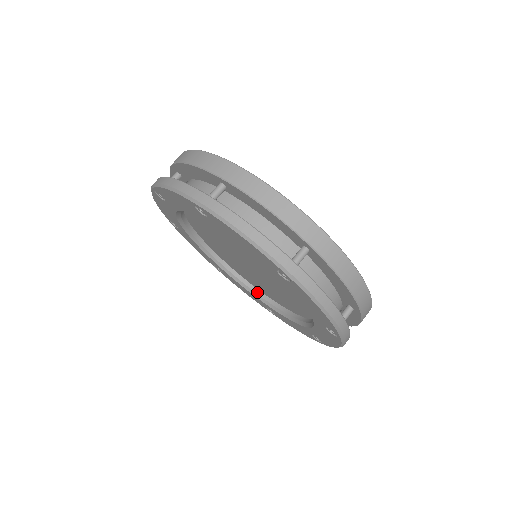
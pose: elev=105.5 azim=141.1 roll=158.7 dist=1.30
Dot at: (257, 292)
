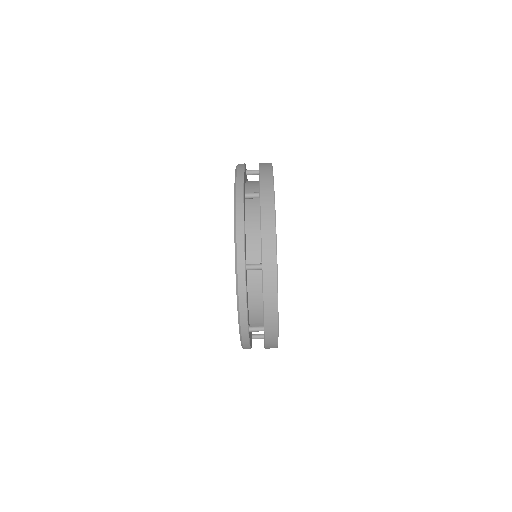
Dot at: occluded
